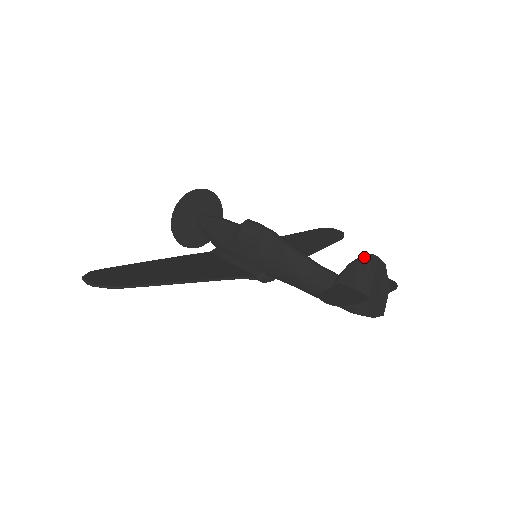
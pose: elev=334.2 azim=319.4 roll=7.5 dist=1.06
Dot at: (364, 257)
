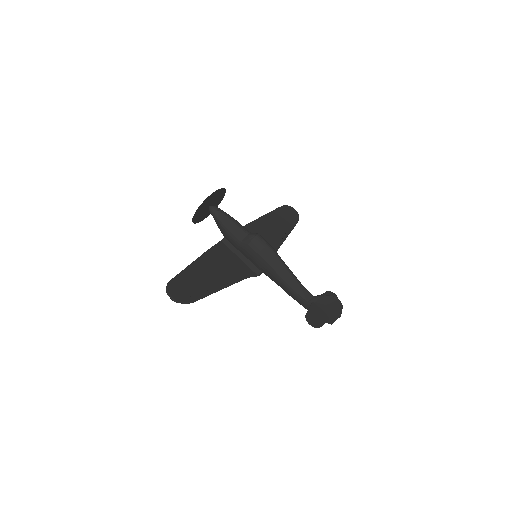
Dot at: (333, 298)
